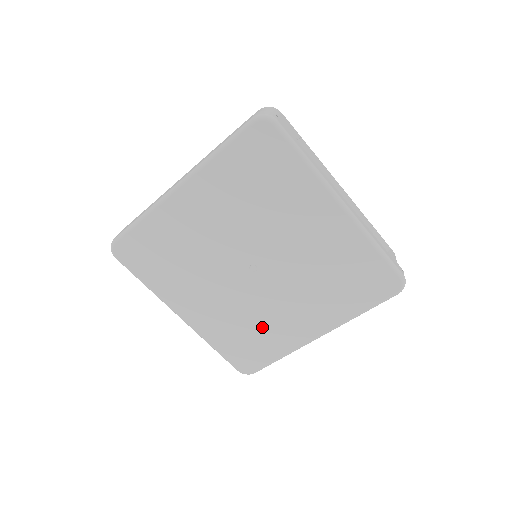
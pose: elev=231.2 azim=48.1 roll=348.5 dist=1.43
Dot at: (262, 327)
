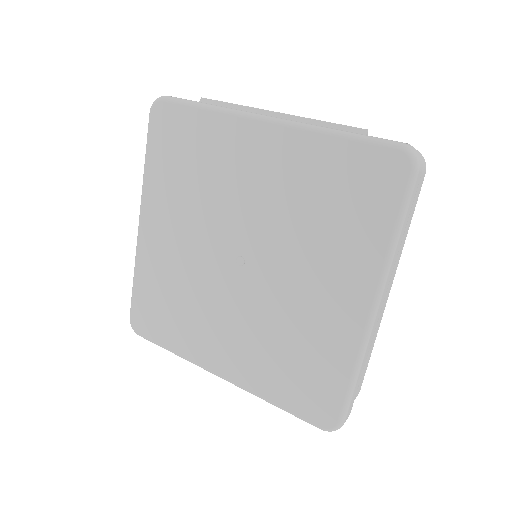
Dot at: (299, 338)
